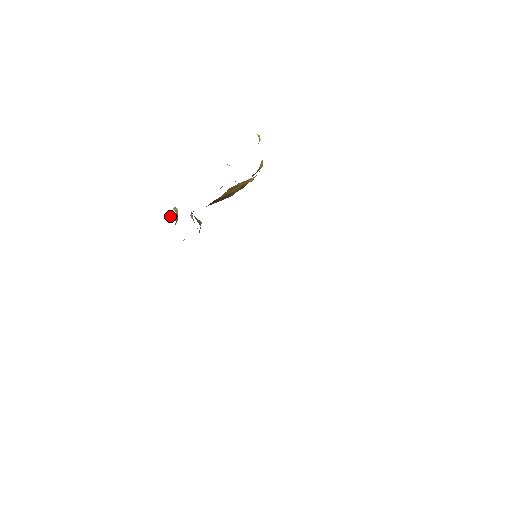
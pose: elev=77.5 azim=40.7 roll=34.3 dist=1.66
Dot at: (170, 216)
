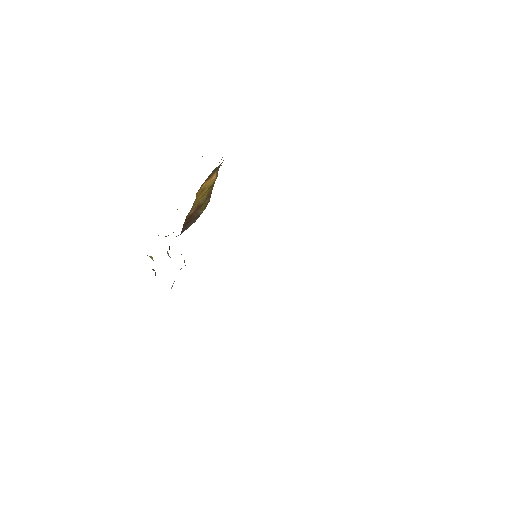
Dot at: occluded
